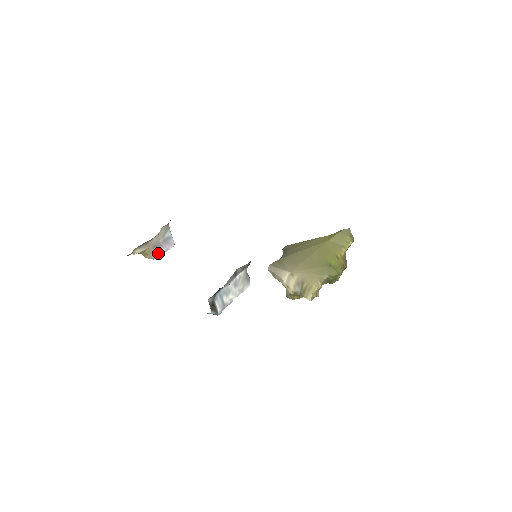
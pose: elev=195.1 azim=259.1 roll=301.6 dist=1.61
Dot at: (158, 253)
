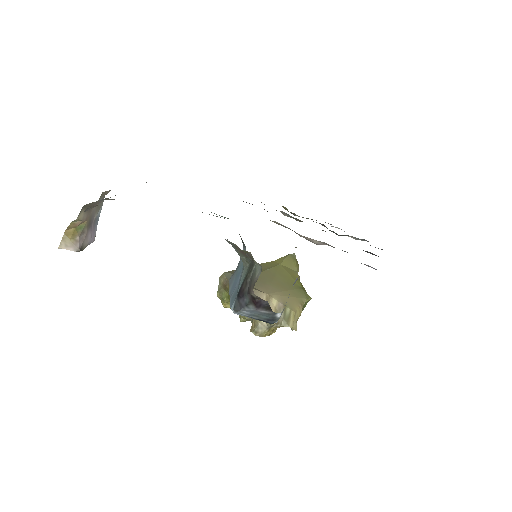
Dot at: (85, 240)
